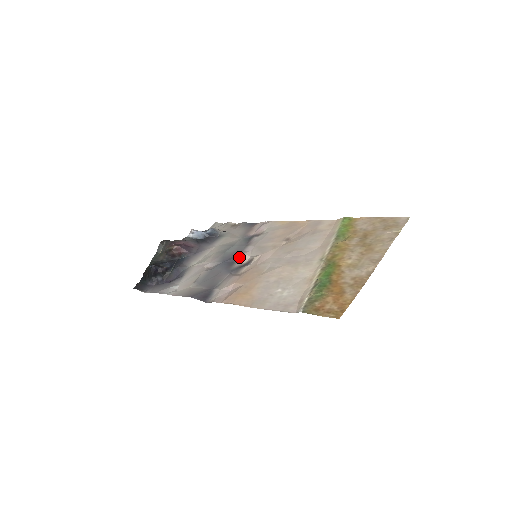
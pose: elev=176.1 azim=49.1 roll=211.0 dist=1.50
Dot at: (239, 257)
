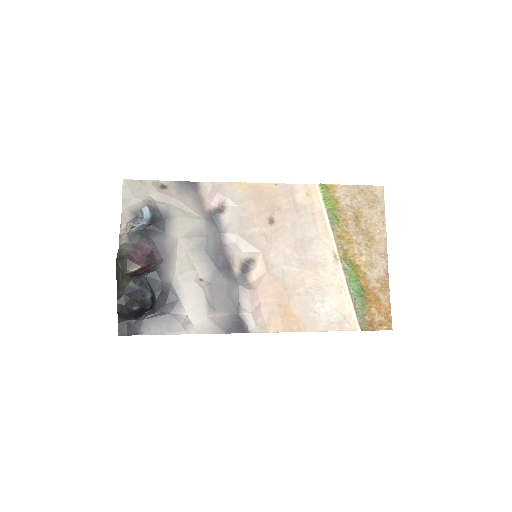
Dot at: (231, 257)
